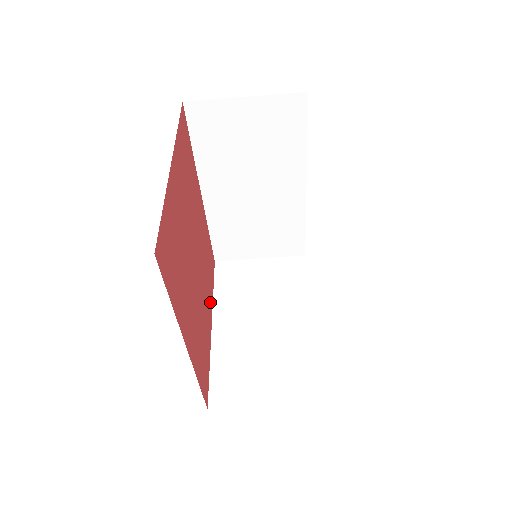
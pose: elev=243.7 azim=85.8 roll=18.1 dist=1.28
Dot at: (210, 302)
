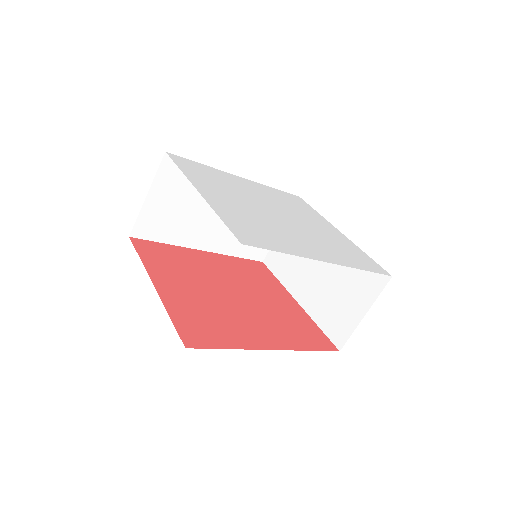
Dot at: (281, 292)
